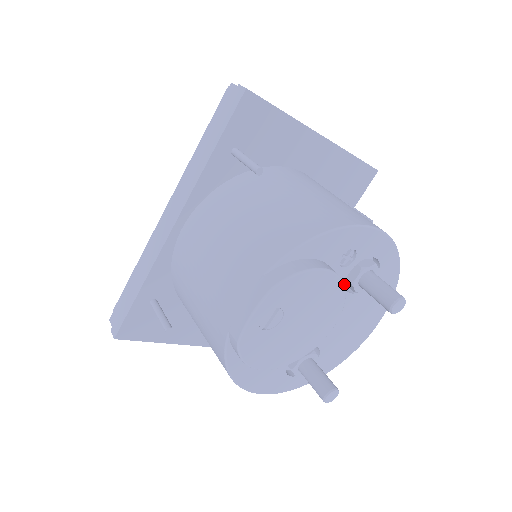
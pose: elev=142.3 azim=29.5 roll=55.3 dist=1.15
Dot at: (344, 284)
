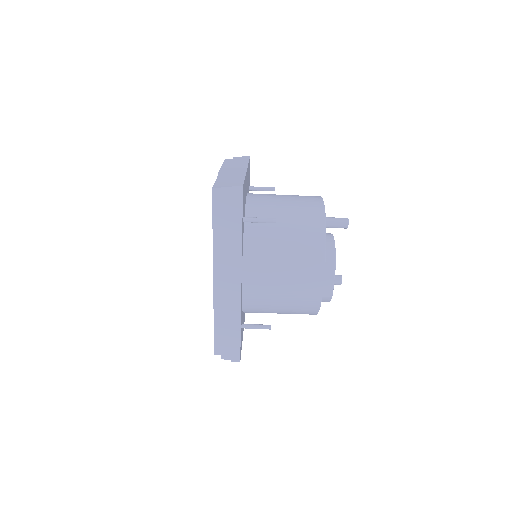
Dot at: occluded
